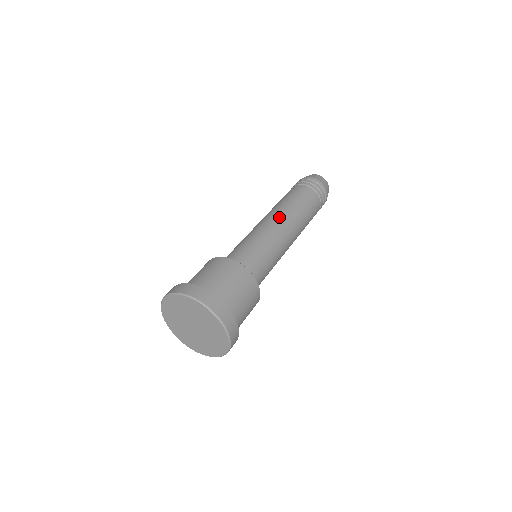
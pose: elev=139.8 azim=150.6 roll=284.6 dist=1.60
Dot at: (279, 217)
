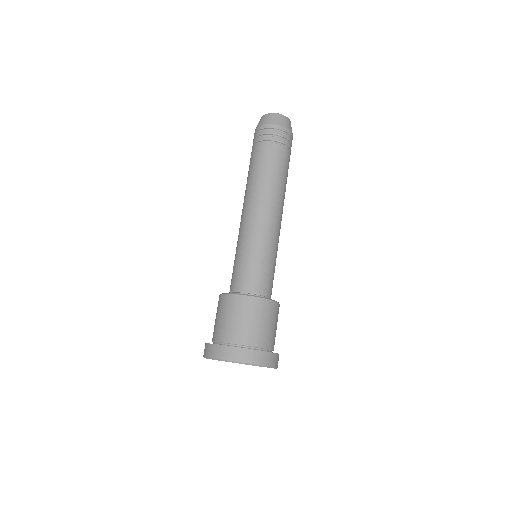
Dot at: (270, 209)
